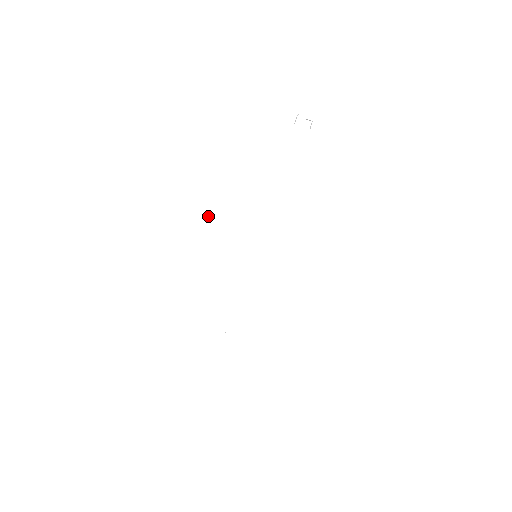
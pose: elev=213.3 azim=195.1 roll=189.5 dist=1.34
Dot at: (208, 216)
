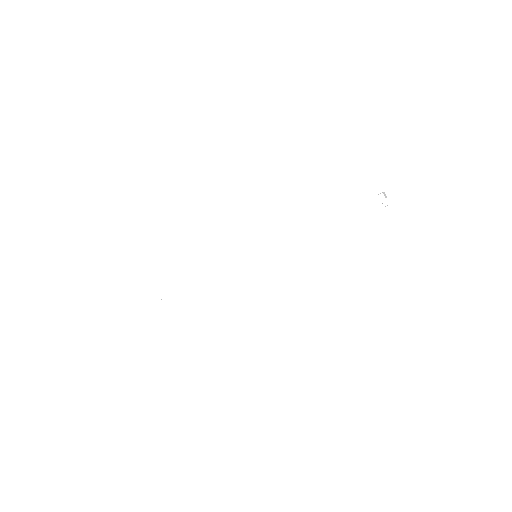
Dot at: (262, 189)
